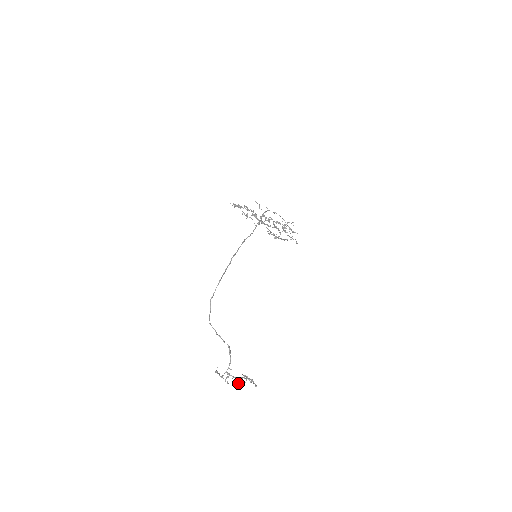
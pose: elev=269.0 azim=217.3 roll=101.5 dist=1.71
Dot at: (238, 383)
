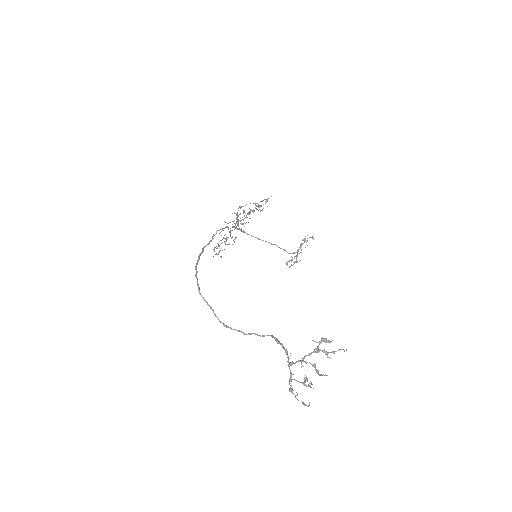
Dot at: (325, 375)
